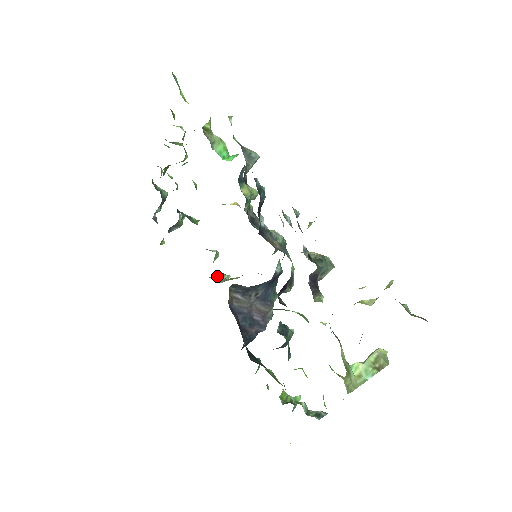
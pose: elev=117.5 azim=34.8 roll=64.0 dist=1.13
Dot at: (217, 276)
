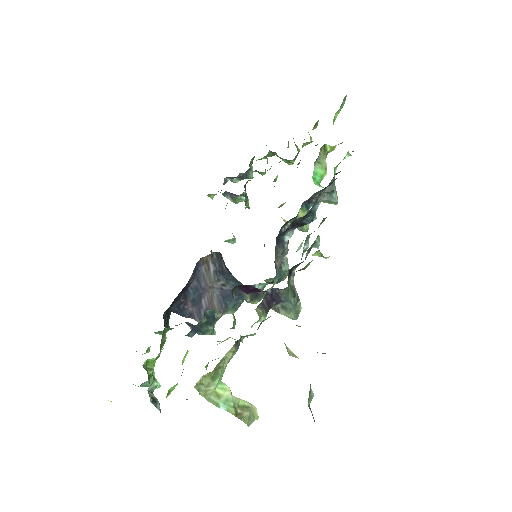
Dot at: occluded
